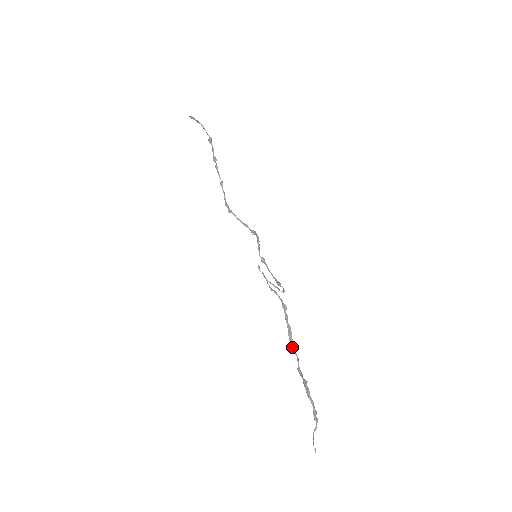
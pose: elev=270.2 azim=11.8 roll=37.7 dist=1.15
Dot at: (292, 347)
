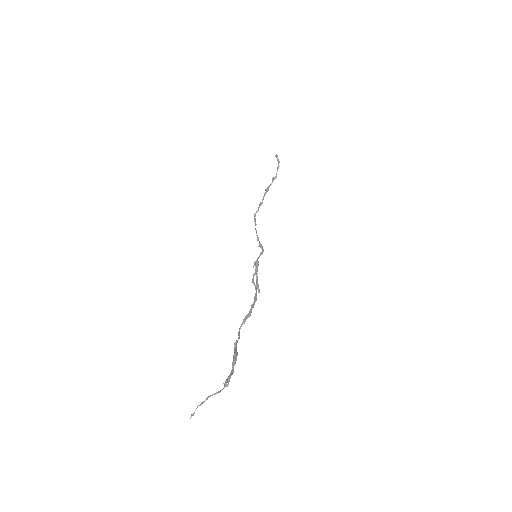
Dot at: (241, 326)
